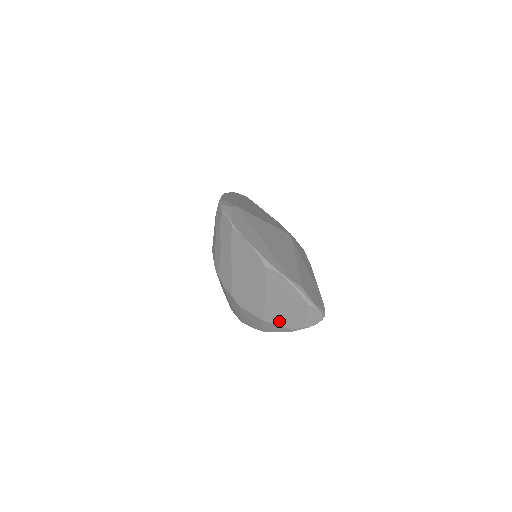
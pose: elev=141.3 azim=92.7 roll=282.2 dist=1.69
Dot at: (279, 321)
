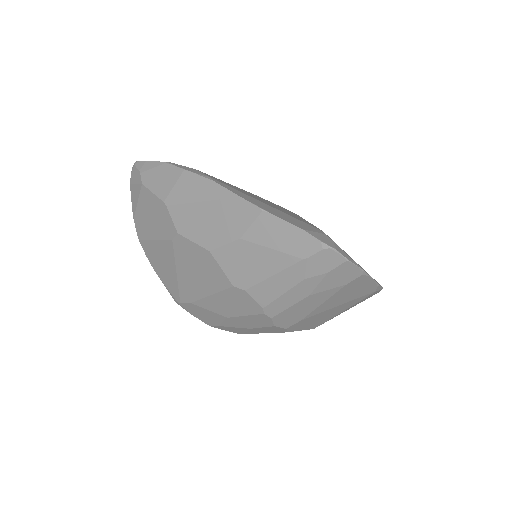
Dot at: occluded
